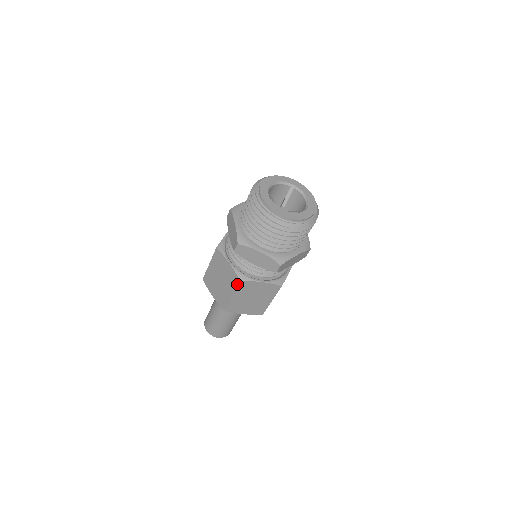
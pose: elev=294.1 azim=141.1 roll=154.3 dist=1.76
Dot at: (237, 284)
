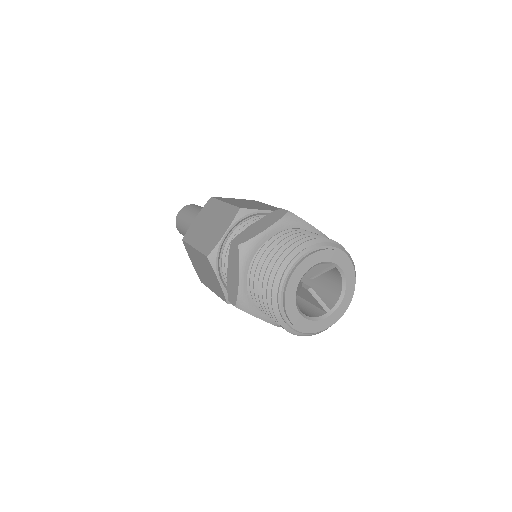
Dot at: (223, 299)
